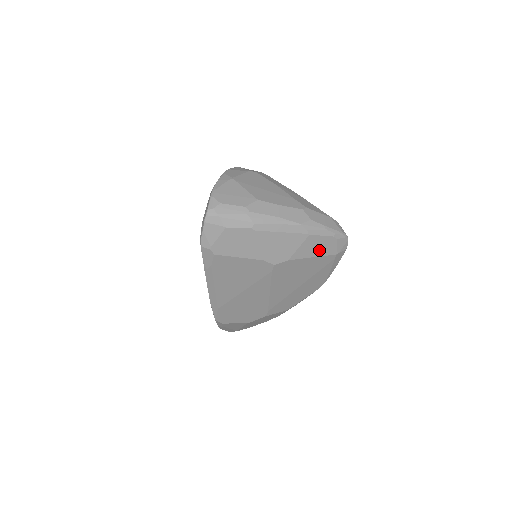
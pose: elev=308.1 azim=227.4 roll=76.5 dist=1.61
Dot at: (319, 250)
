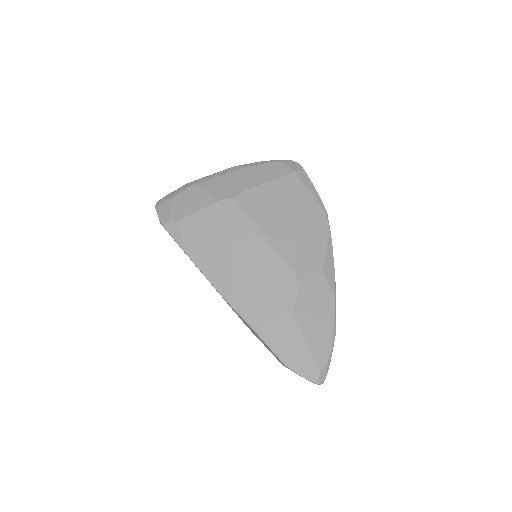
Dot at: (271, 175)
